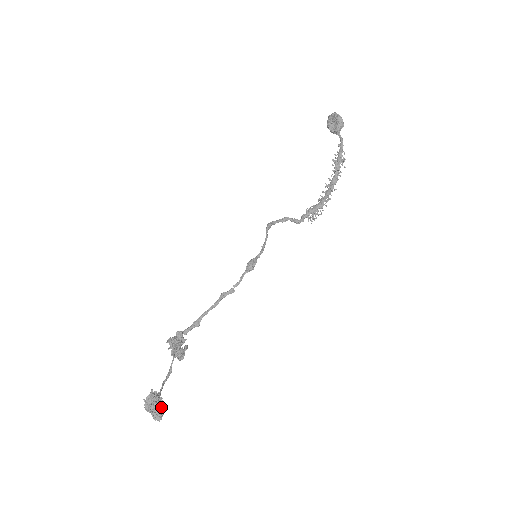
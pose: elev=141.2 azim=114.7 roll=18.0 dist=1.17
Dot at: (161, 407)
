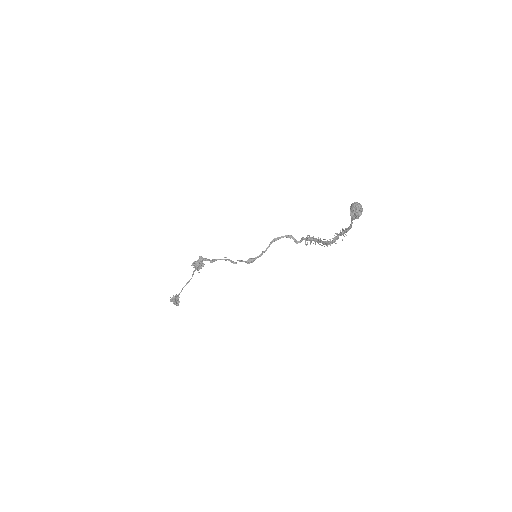
Dot at: (178, 302)
